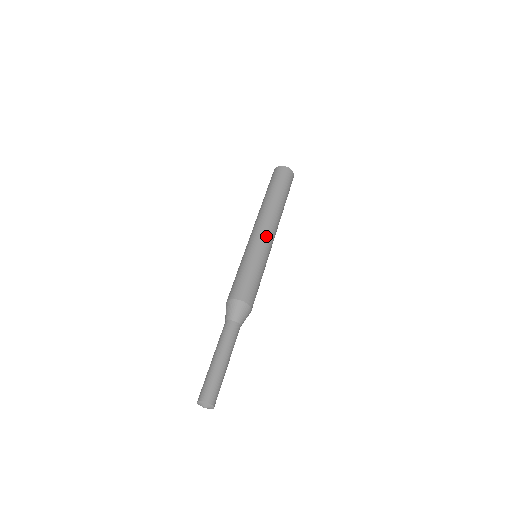
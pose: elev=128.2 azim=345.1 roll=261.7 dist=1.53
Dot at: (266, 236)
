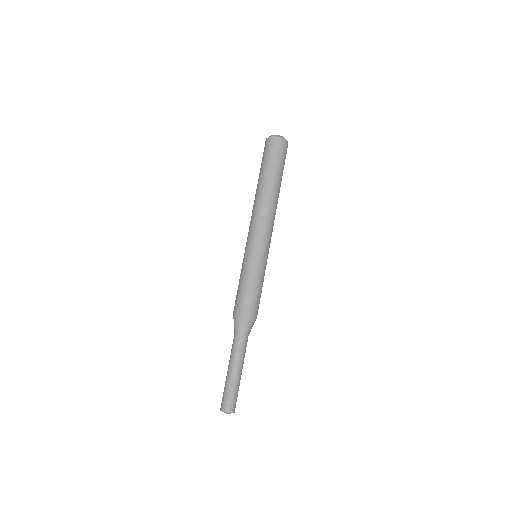
Dot at: (268, 238)
